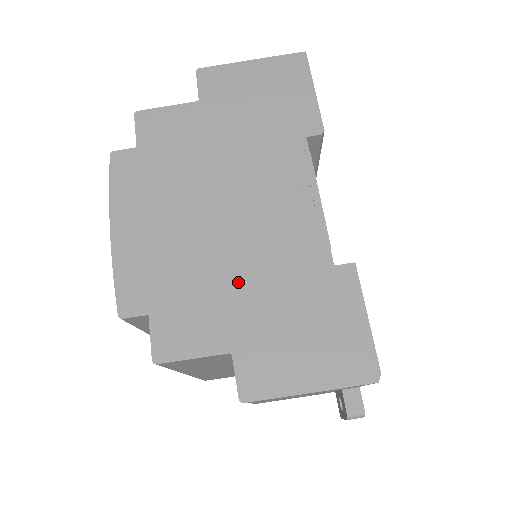
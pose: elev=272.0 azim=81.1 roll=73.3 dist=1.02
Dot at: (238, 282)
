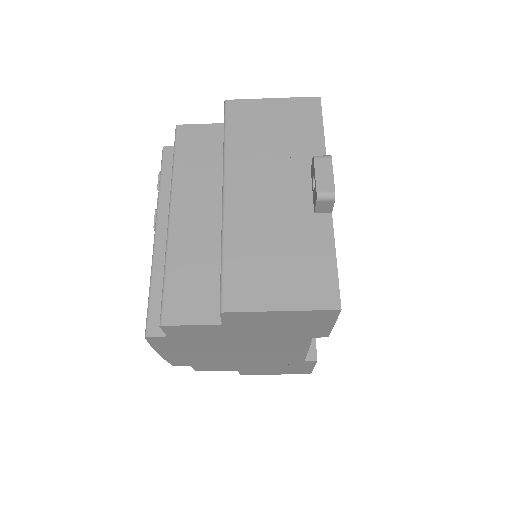
Dot at: (245, 363)
